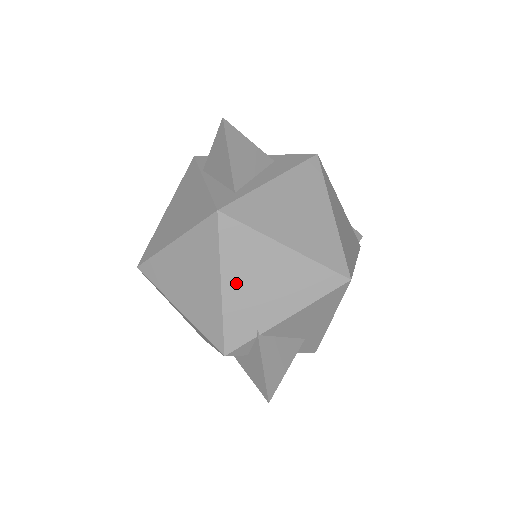
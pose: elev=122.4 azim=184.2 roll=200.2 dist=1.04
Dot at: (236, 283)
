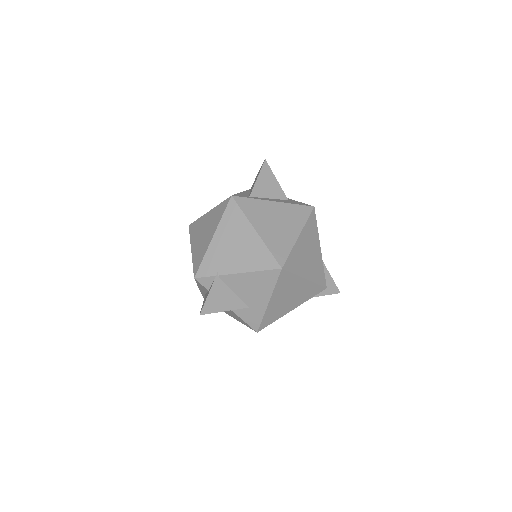
Dot at: (221, 239)
